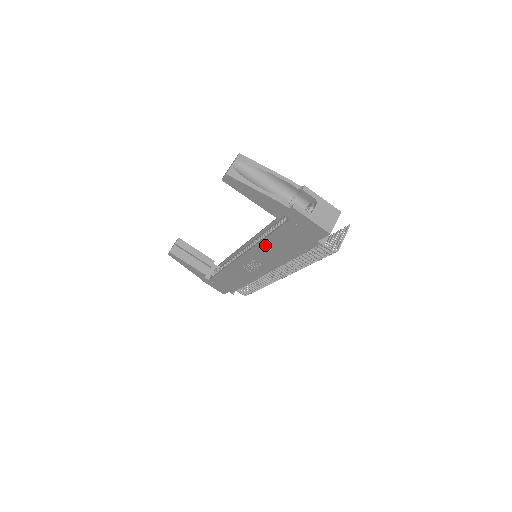
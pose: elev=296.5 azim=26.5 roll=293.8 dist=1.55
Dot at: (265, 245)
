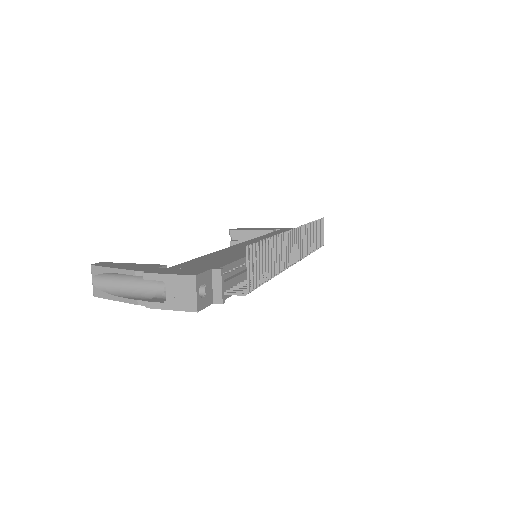
Dot at: occluded
